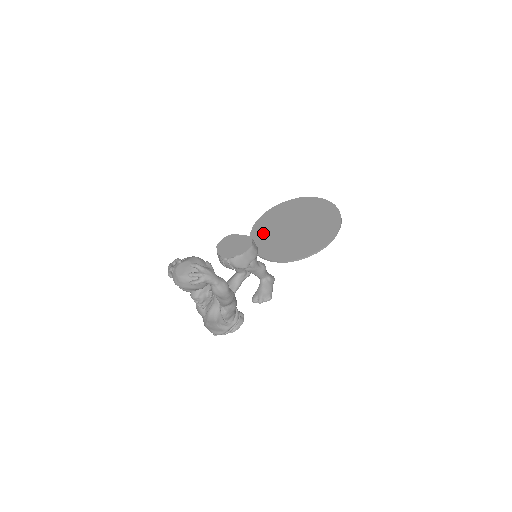
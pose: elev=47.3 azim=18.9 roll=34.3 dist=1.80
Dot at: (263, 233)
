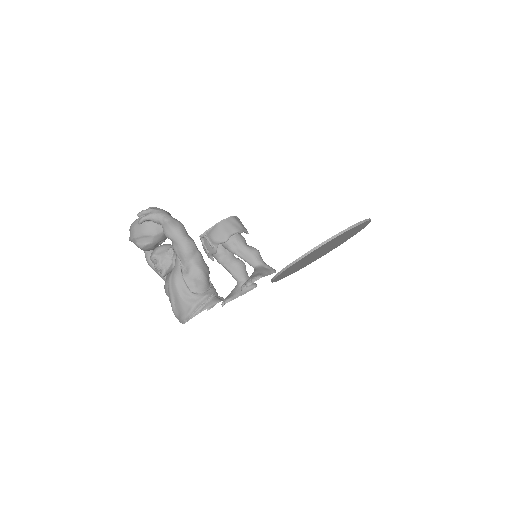
Dot at: occluded
